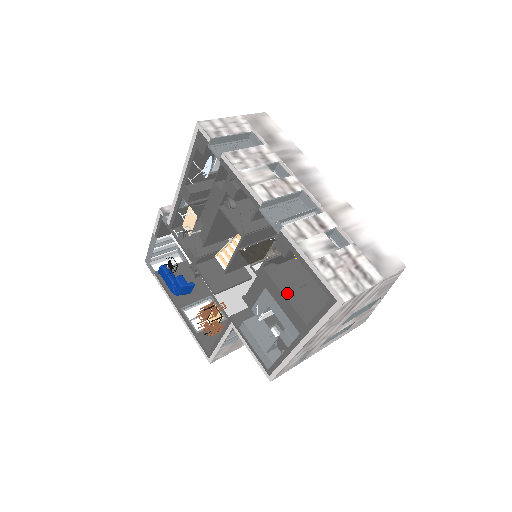
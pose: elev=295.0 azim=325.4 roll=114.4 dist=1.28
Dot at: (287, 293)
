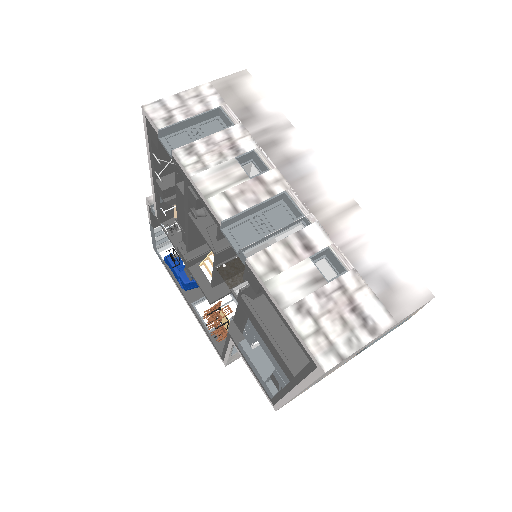
Dot at: (271, 331)
